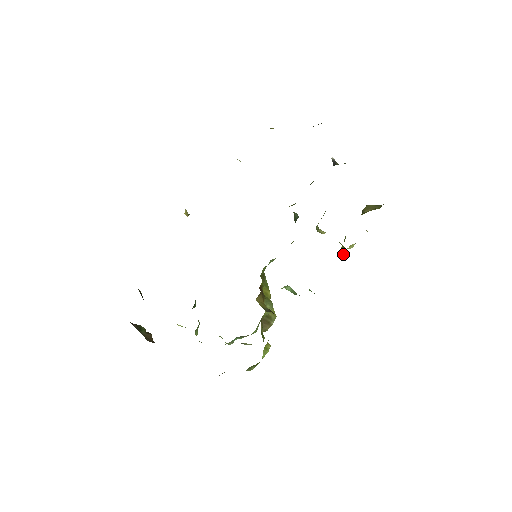
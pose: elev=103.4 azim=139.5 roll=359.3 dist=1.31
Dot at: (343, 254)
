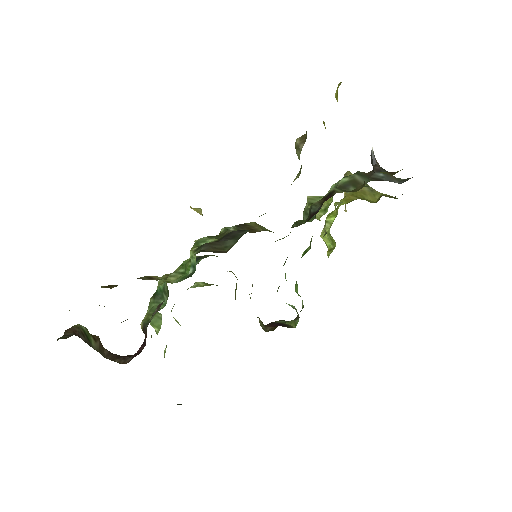
Dot at: (324, 240)
